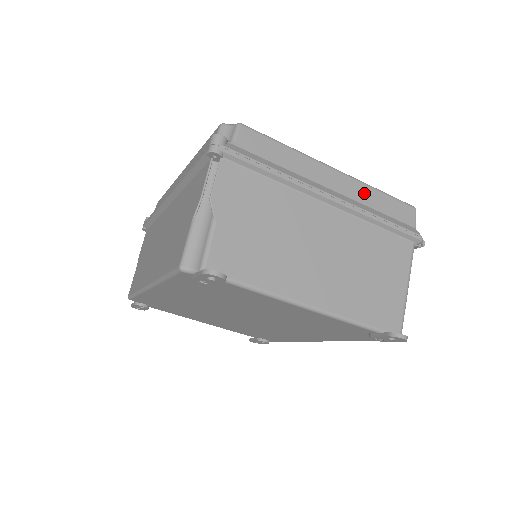
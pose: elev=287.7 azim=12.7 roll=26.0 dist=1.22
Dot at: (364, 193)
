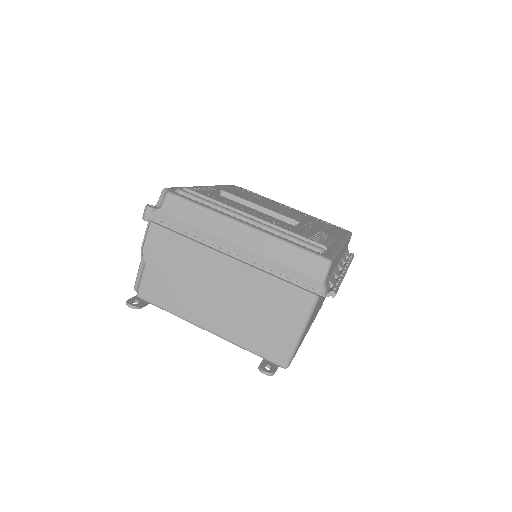
Dot at: (270, 247)
